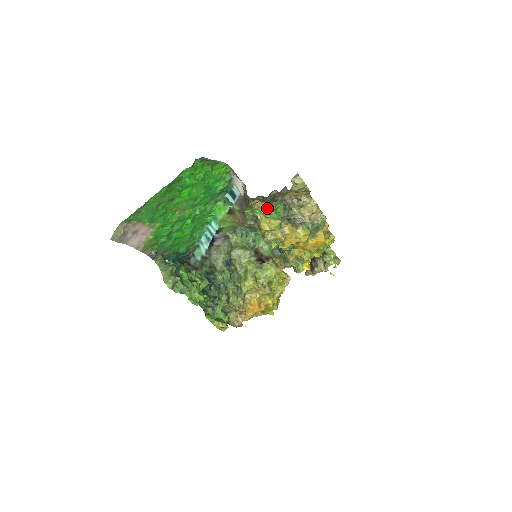
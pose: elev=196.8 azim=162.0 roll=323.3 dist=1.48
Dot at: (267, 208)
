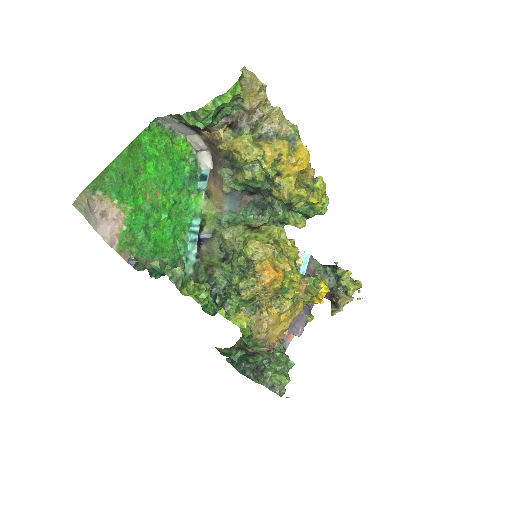
Dot at: (235, 136)
